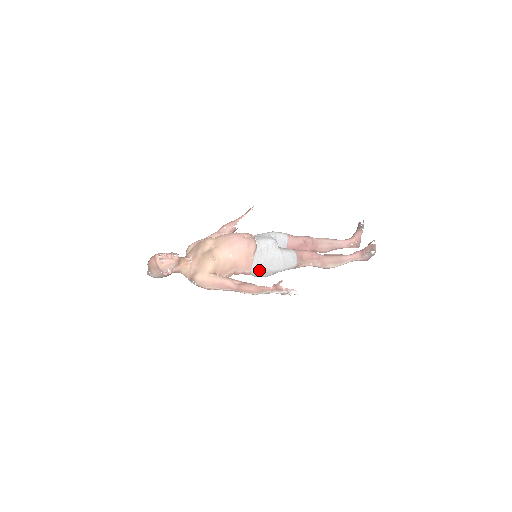
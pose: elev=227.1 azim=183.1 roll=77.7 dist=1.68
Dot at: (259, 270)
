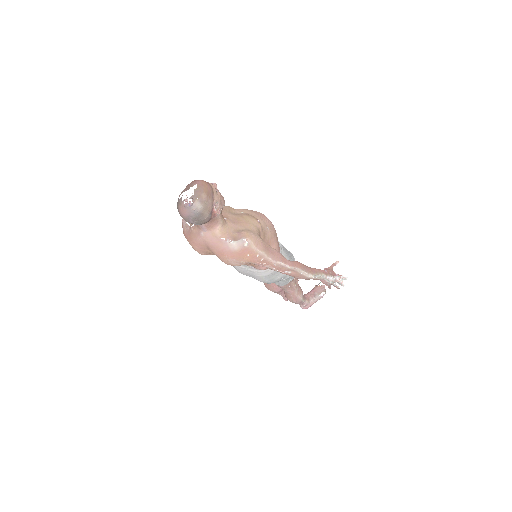
Dot at: occluded
